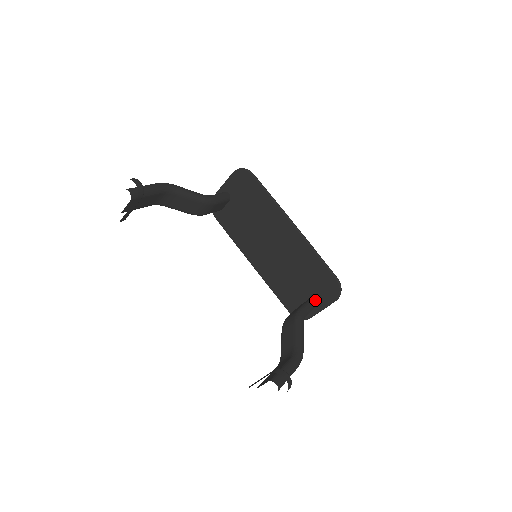
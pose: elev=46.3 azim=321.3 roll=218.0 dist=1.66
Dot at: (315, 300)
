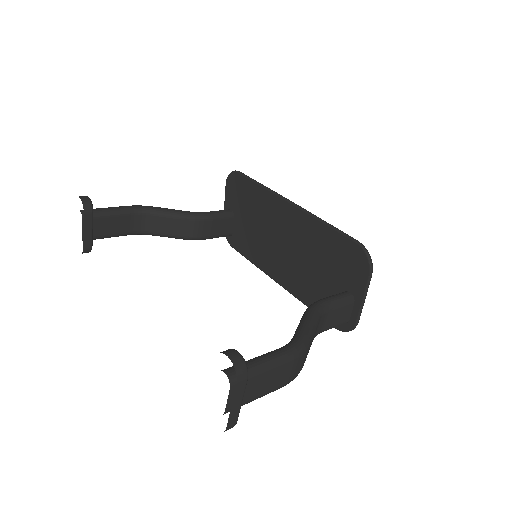
Dot at: (349, 290)
